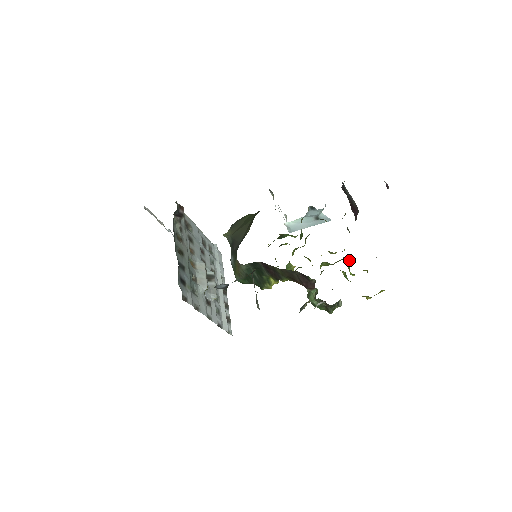
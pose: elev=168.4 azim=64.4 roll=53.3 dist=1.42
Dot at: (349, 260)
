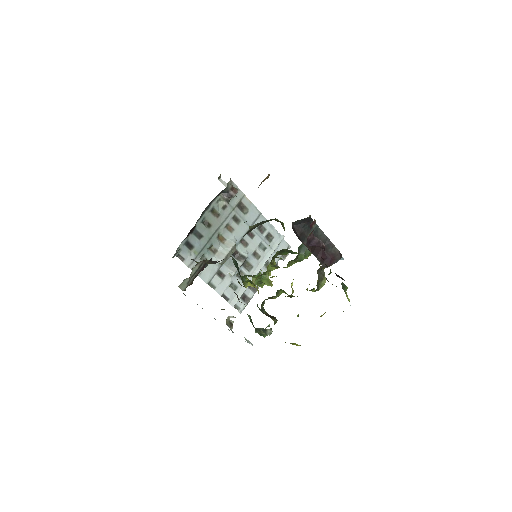
Dot at: occluded
